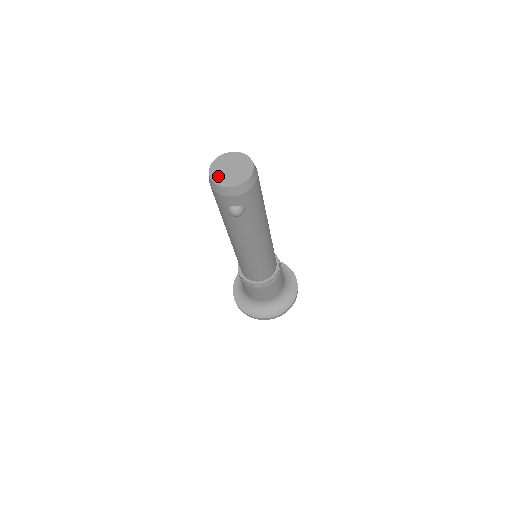
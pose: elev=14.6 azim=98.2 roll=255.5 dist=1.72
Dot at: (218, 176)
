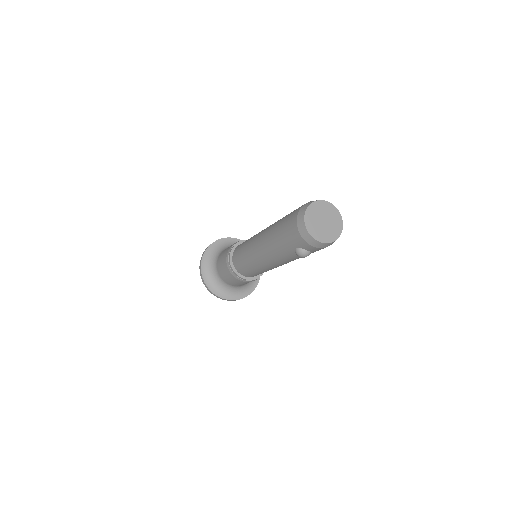
Dot at: (312, 225)
